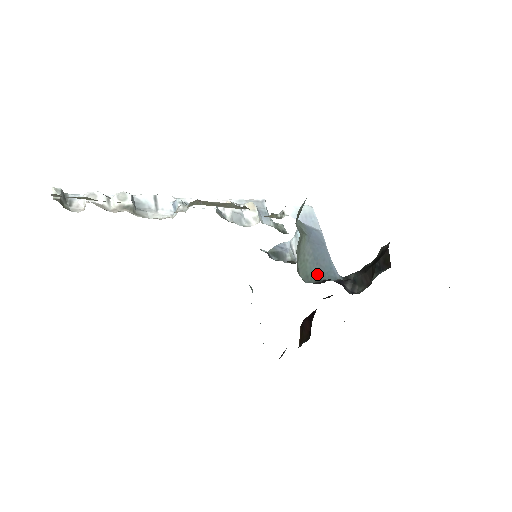
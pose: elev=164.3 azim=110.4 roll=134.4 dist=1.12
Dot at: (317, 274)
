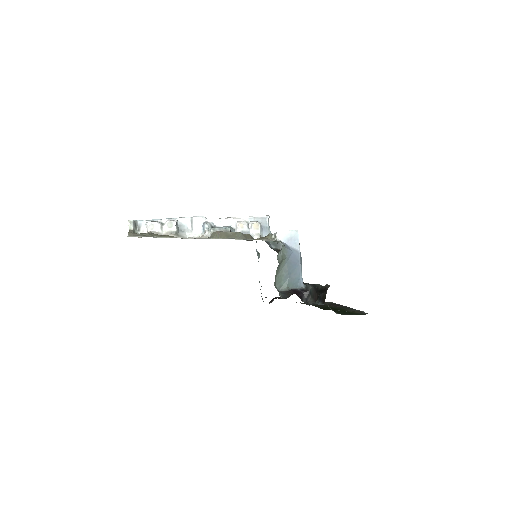
Dot at: (288, 285)
